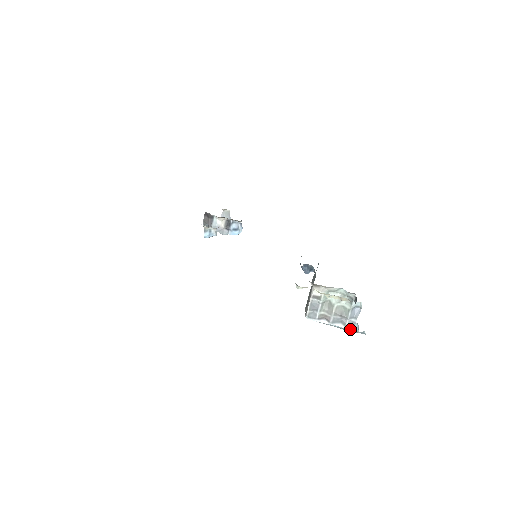
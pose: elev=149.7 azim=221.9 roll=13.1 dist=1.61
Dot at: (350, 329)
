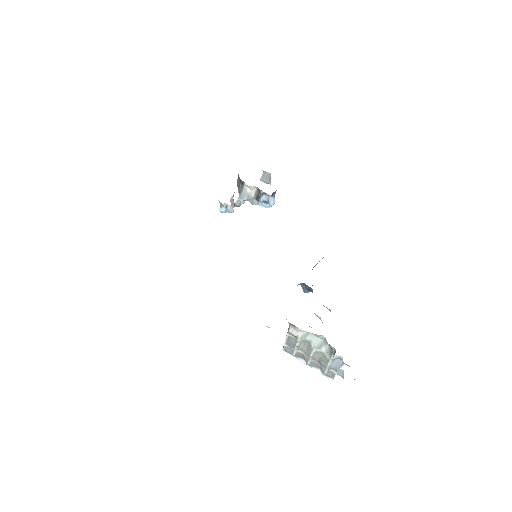
Dot at: (329, 378)
